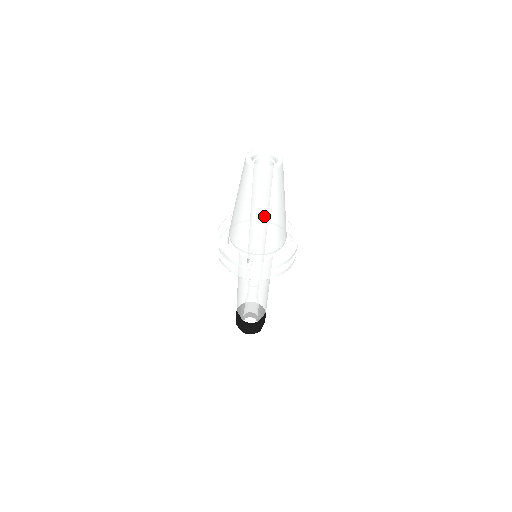
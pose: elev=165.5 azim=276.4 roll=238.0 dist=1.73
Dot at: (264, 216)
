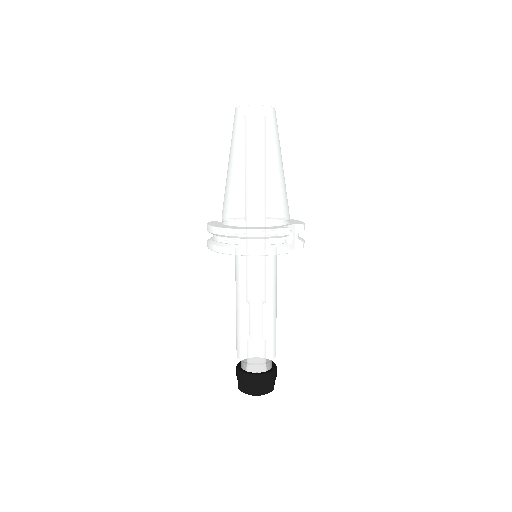
Dot at: (240, 166)
